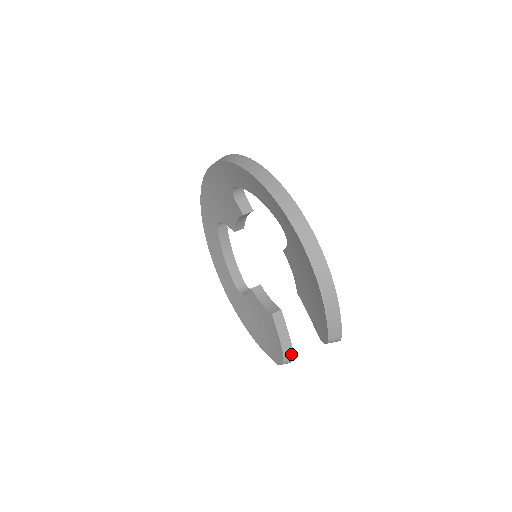
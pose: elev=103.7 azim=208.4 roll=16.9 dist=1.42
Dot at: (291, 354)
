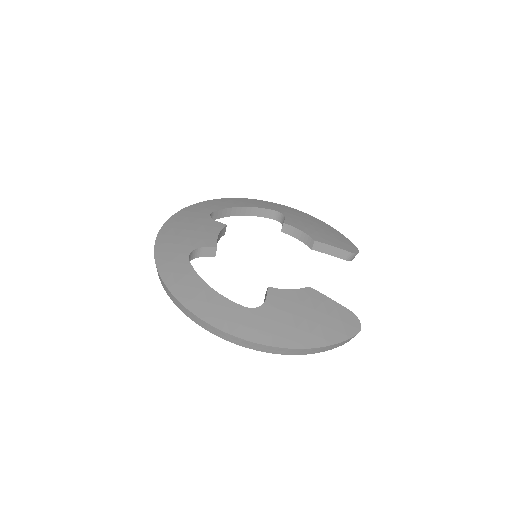
Dot at: (352, 255)
